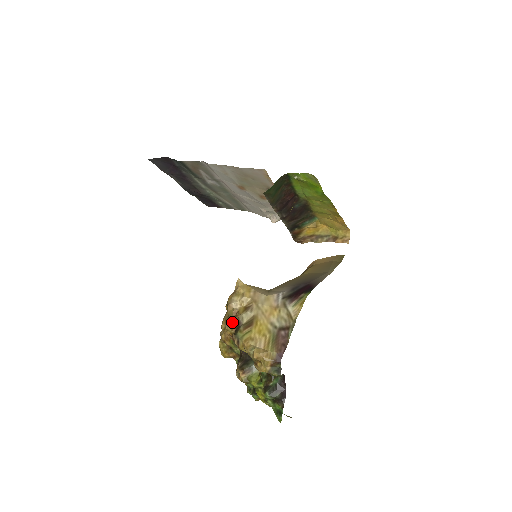
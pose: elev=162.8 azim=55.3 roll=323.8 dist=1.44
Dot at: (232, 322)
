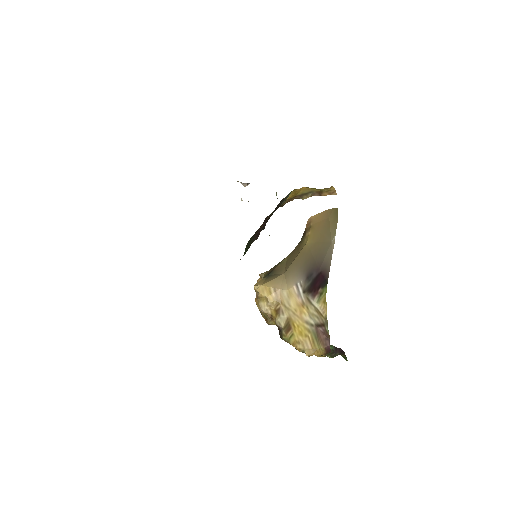
Dot at: (271, 323)
